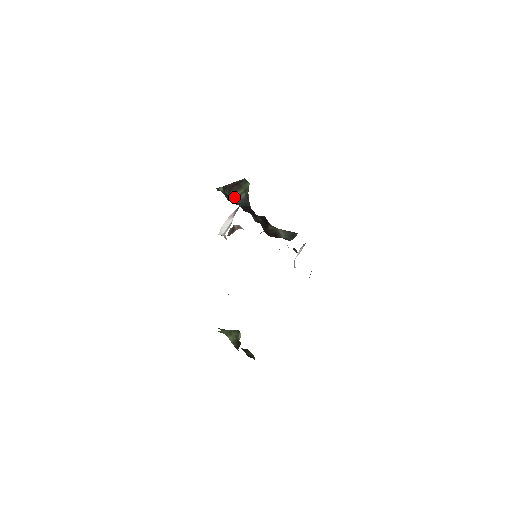
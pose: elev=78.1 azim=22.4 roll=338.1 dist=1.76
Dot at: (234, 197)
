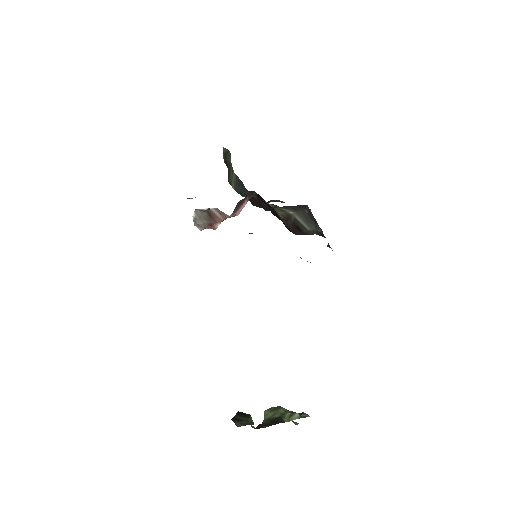
Dot at: (231, 184)
